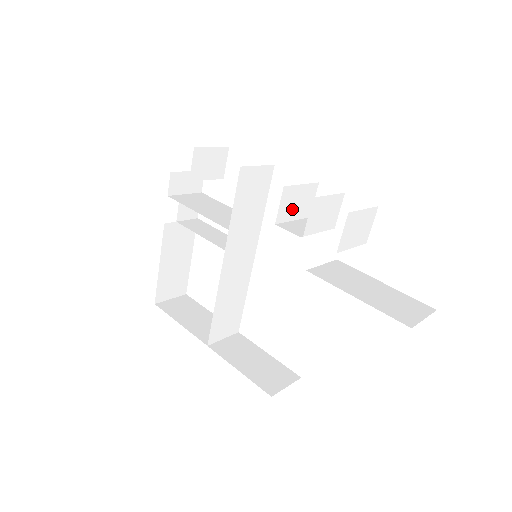
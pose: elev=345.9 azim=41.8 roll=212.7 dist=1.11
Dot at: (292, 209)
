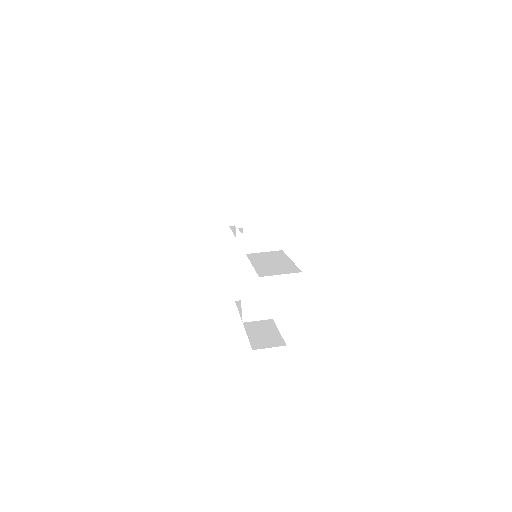
Dot at: occluded
